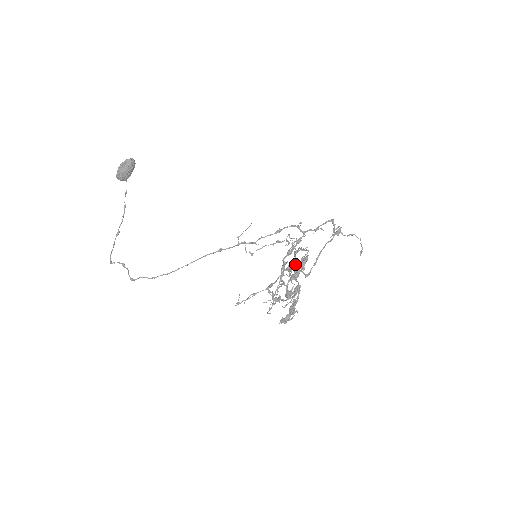
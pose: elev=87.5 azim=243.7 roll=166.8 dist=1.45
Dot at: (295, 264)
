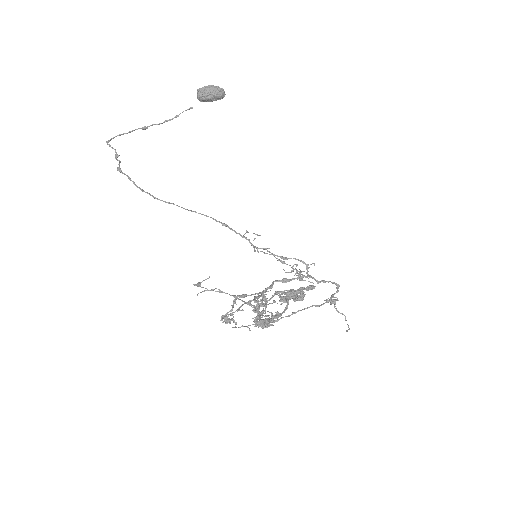
Dot at: occluded
